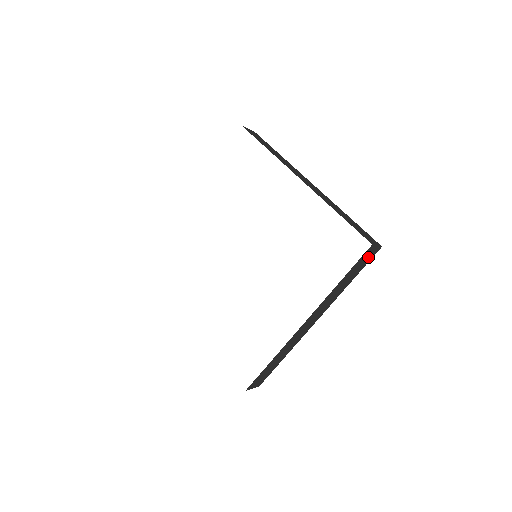
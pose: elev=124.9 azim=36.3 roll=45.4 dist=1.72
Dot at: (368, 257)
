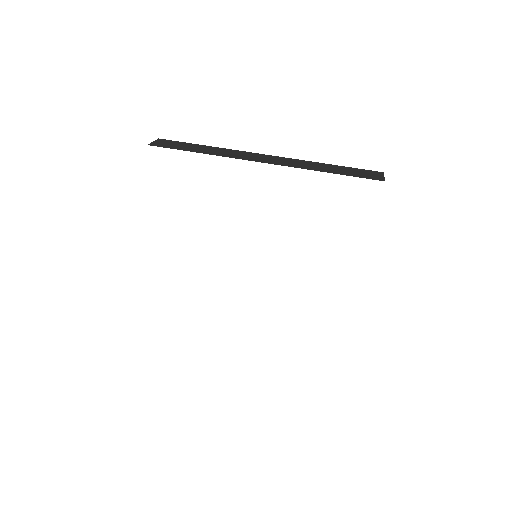
Dot at: occluded
